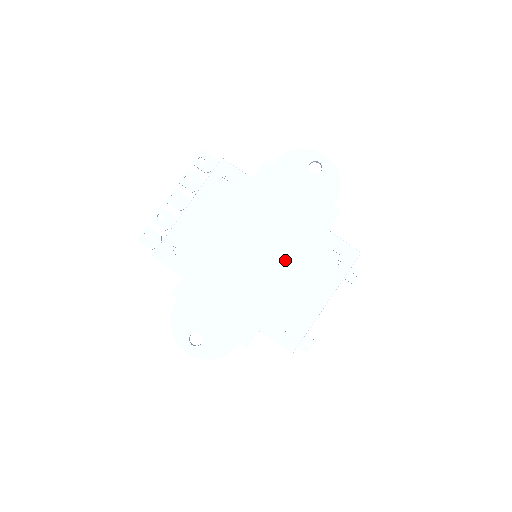
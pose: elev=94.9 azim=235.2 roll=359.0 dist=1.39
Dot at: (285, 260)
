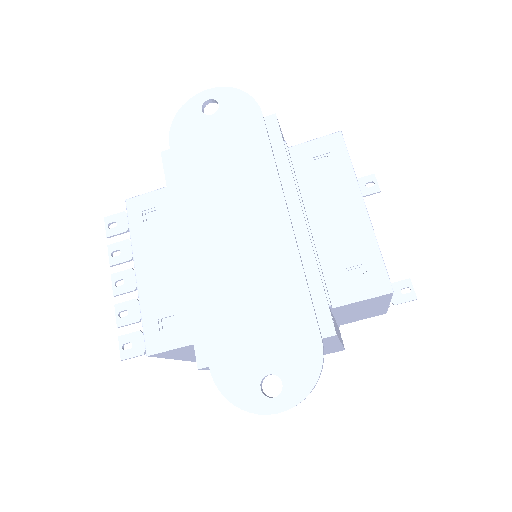
Dot at: (273, 207)
